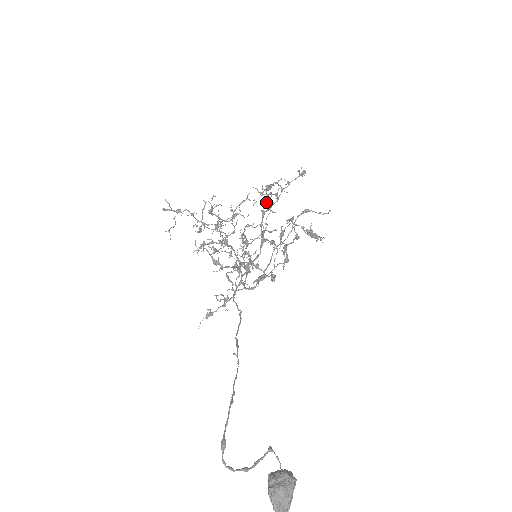
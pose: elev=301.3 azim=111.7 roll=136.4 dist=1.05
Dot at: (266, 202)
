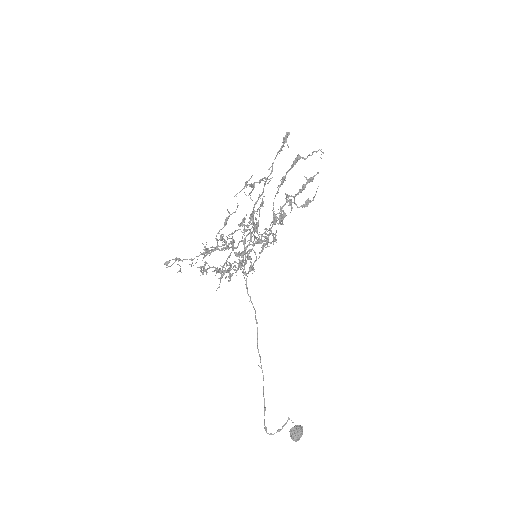
Dot at: occluded
